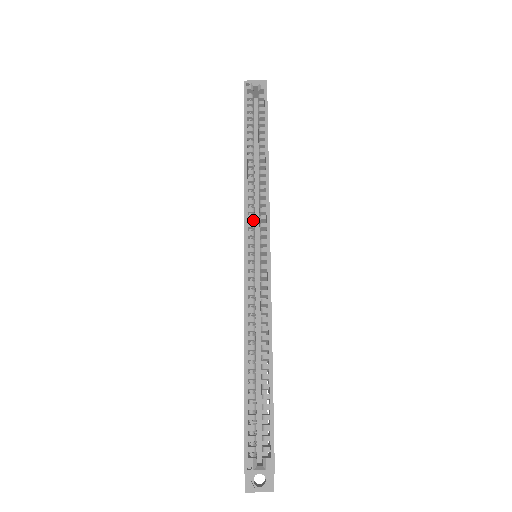
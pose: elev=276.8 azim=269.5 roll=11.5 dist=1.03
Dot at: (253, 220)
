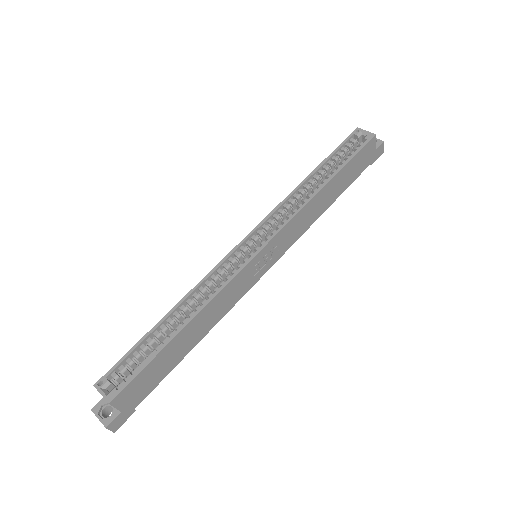
Dot at: (271, 225)
